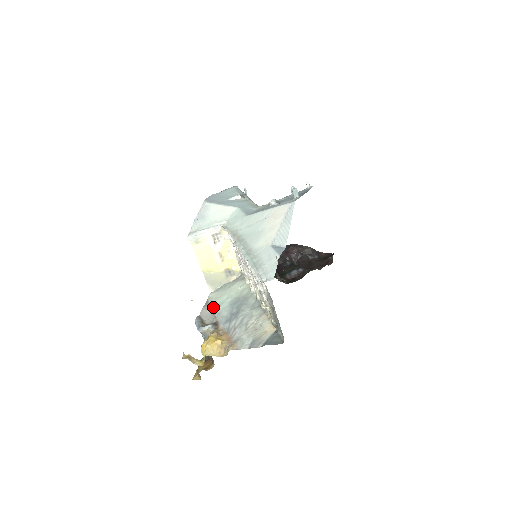
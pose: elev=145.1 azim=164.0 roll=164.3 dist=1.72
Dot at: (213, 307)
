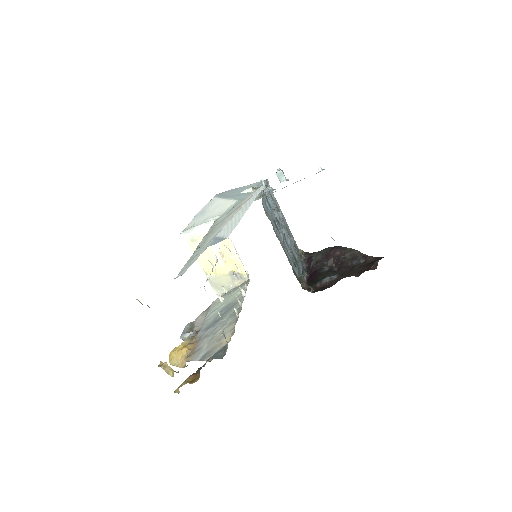
Dot at: (207, 313)
